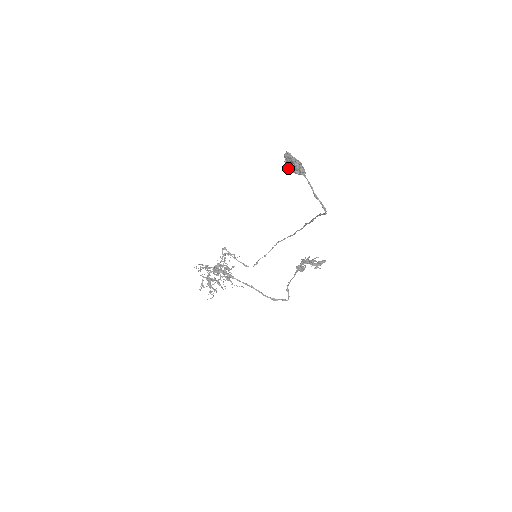
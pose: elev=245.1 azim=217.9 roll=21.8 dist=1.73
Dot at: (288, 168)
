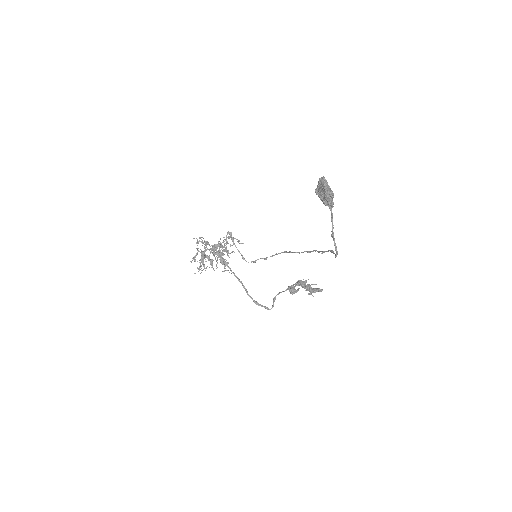
Dot at: (317, 194)
